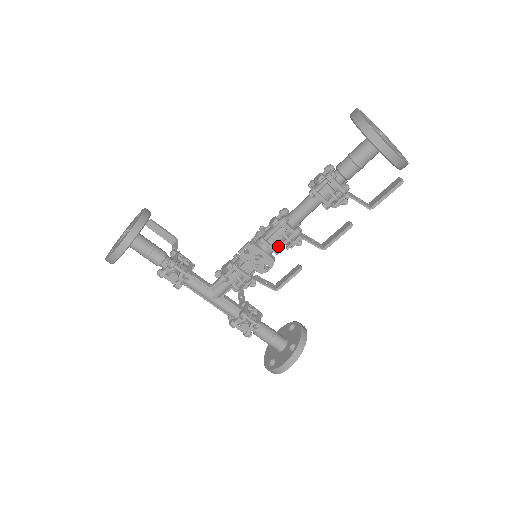
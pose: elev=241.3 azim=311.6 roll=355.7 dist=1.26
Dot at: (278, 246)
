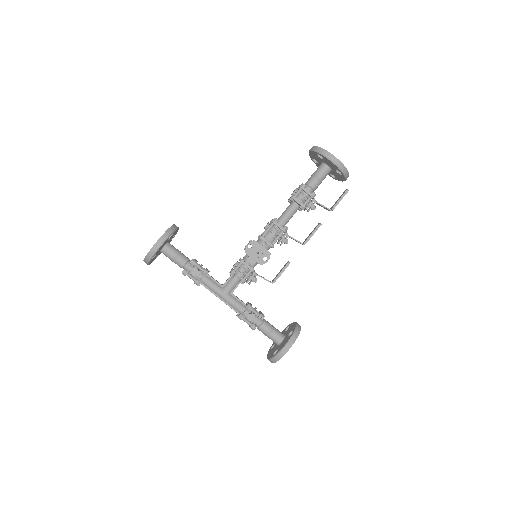
Dot at: (272, 242)
